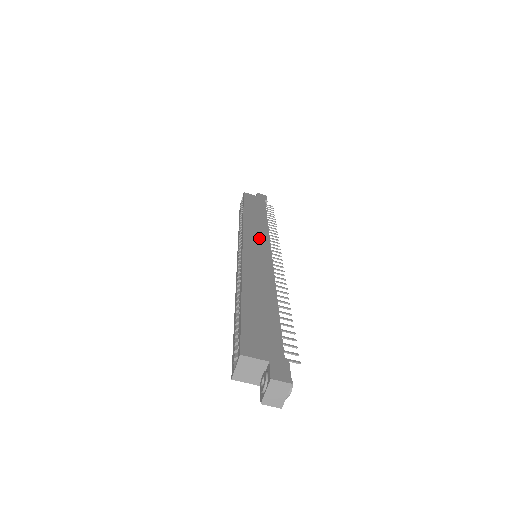
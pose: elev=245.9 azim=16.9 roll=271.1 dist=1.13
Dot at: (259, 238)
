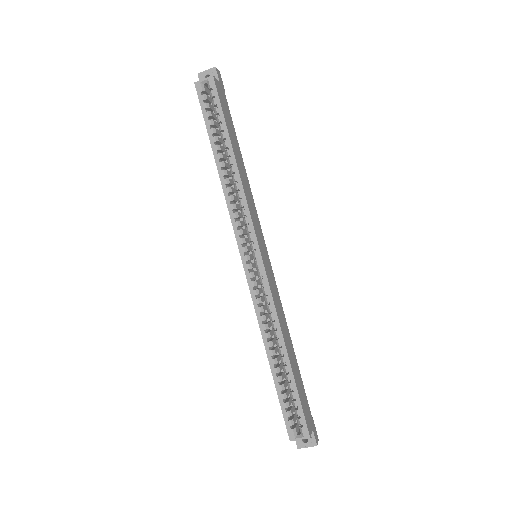
Dot at: (259, 229)
